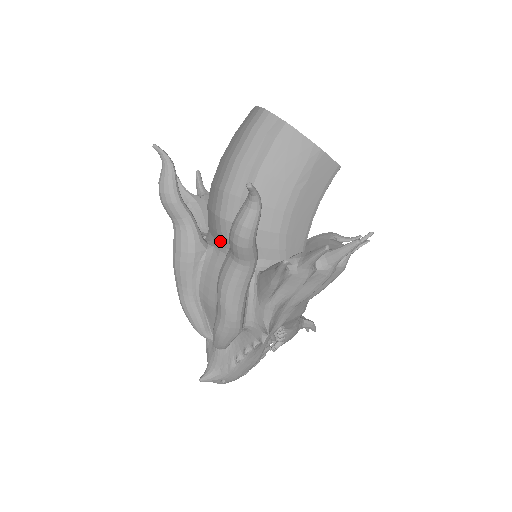
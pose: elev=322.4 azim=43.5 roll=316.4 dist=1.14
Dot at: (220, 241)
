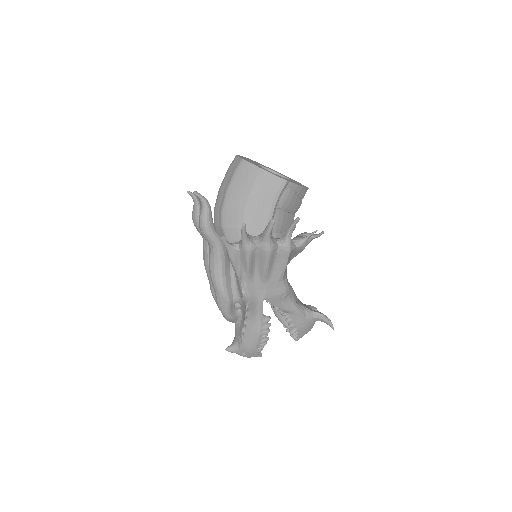
Dot at: occluded
